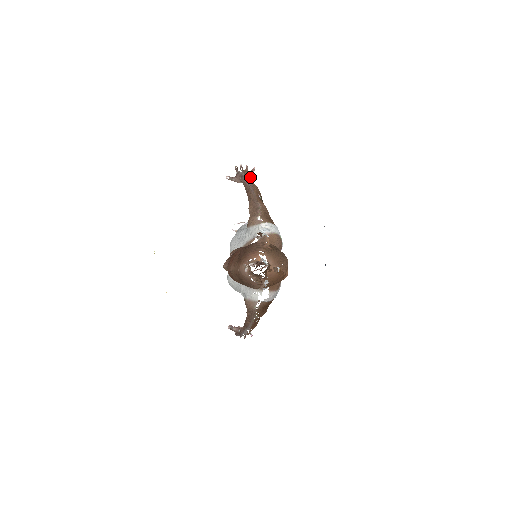
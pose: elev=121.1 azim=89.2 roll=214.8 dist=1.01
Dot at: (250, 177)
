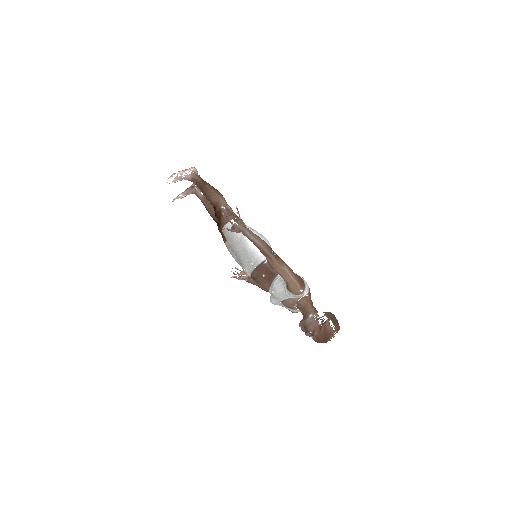
Dot at: (244, 224)
